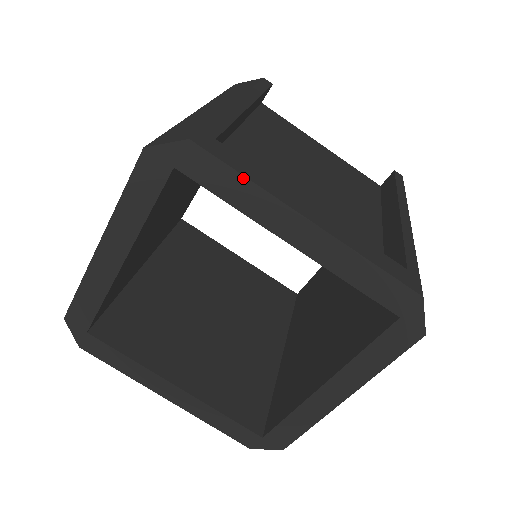
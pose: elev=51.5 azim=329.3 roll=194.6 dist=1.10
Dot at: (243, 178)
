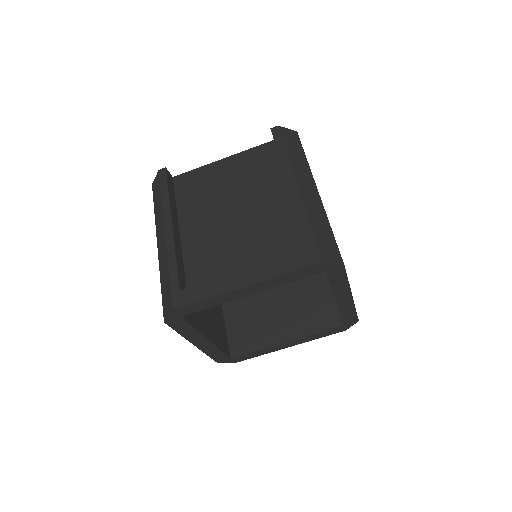
Dot at: (205, 300)
